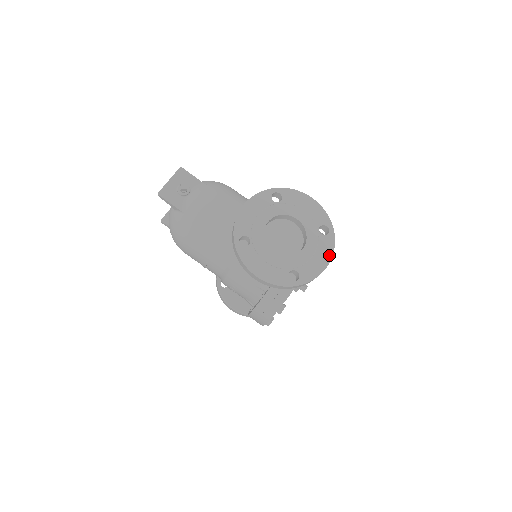
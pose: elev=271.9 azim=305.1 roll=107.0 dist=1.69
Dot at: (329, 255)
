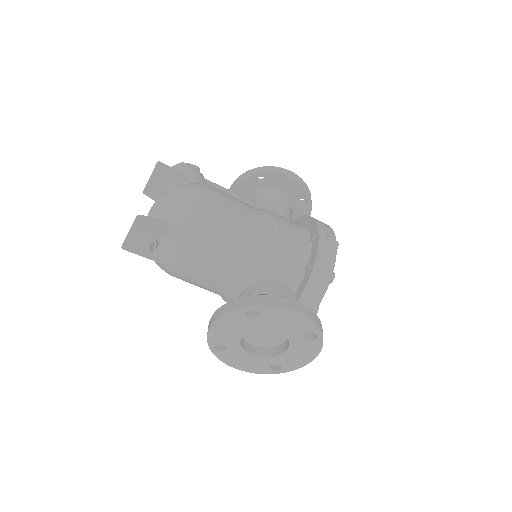
Dot at: (315, 354)
